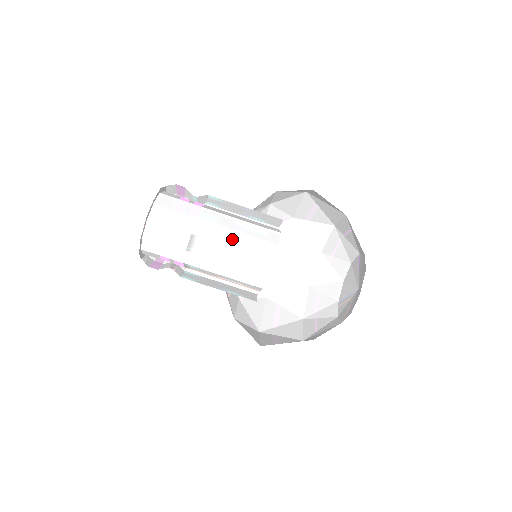
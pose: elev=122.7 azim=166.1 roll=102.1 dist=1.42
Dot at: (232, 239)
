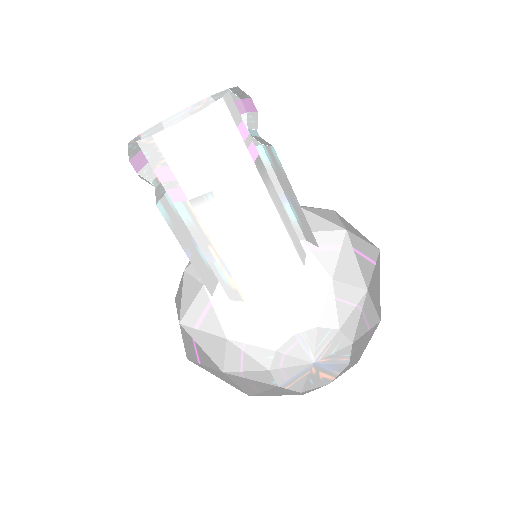
Dot at: occluded
